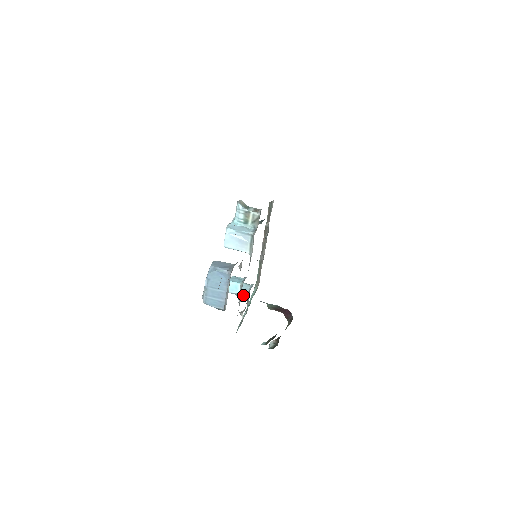
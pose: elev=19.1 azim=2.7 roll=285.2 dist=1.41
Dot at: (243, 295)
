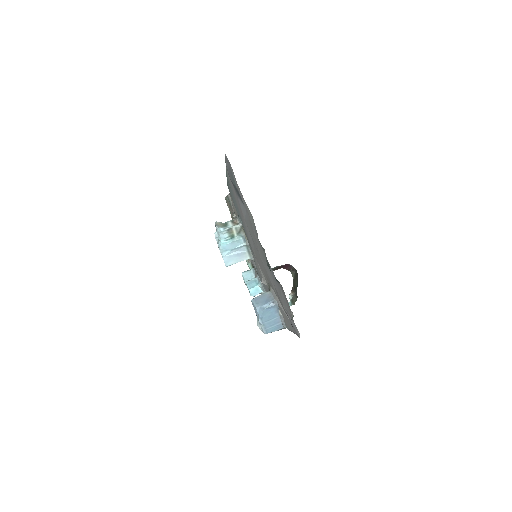
Dot at: occluded
